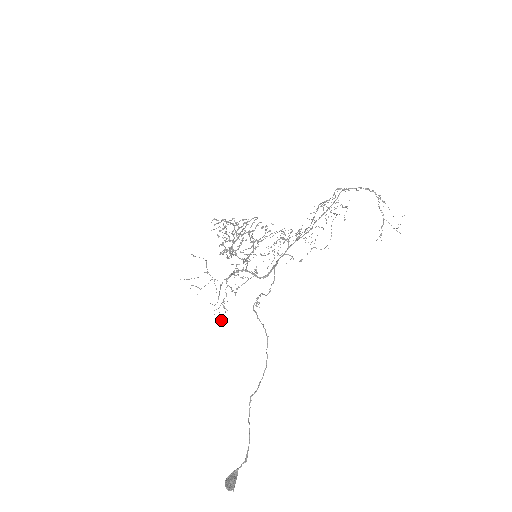
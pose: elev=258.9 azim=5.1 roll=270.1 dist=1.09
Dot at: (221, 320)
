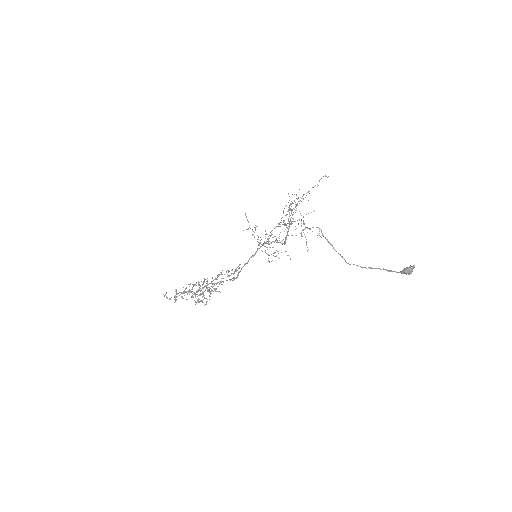
Dot at: occluded
